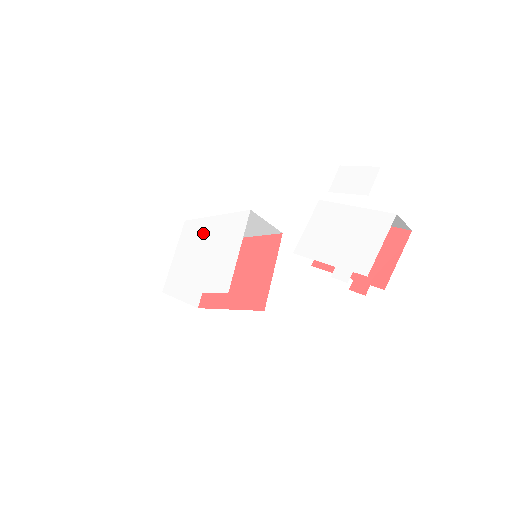
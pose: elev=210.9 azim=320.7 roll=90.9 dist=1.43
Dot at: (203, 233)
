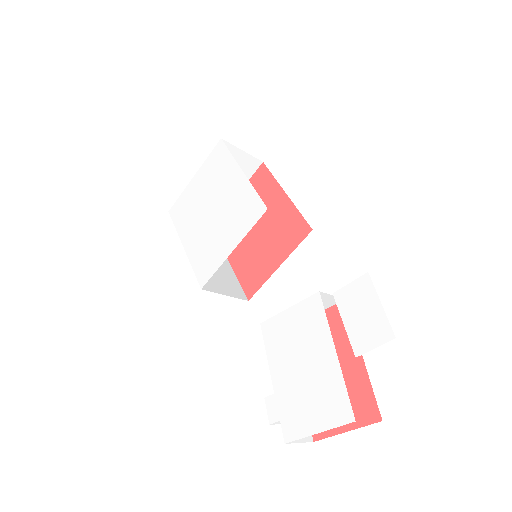
Dot at: (223, 181)
